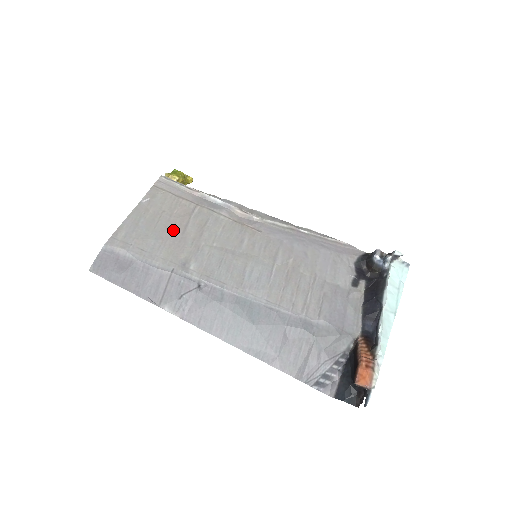
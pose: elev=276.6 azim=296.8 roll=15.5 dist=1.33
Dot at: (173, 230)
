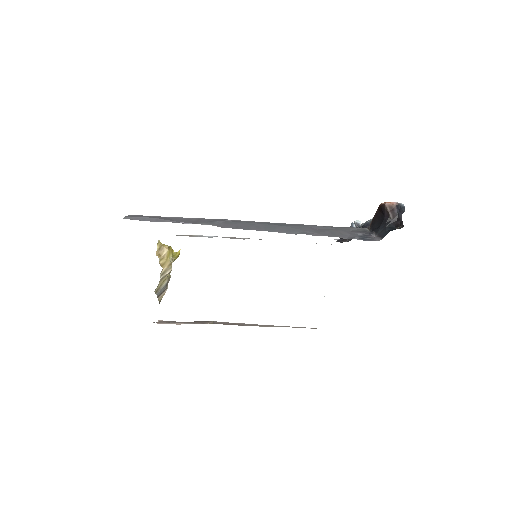
Dot at: occluded
